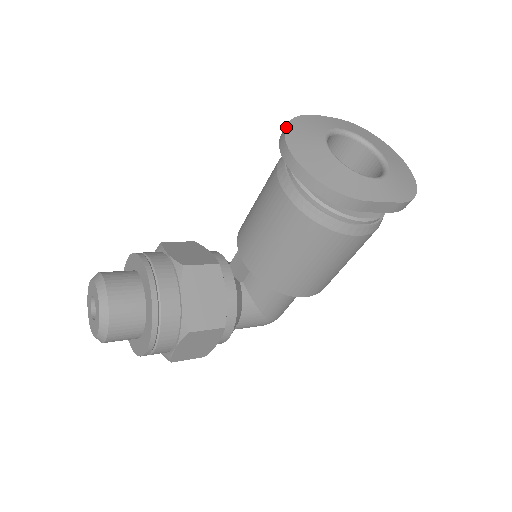
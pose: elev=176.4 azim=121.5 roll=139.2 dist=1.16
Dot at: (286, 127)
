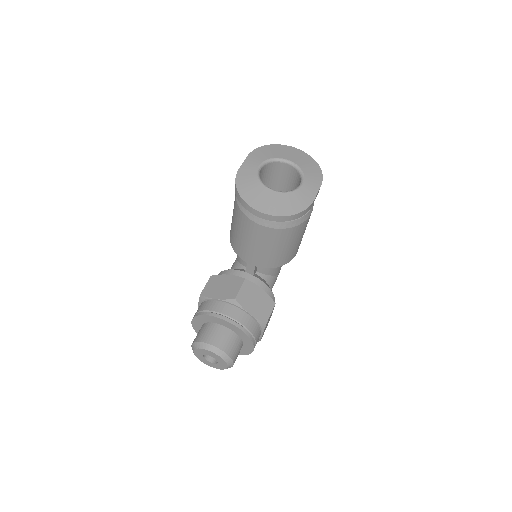
Dot at: (242, 198)
